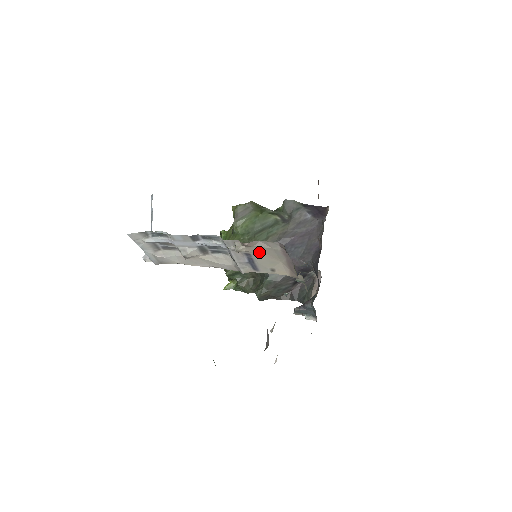
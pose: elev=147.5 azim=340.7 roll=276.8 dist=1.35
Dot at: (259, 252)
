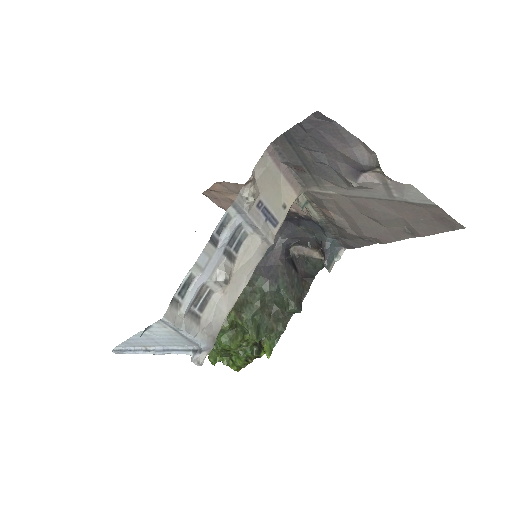
Dot at: (263, 188)
